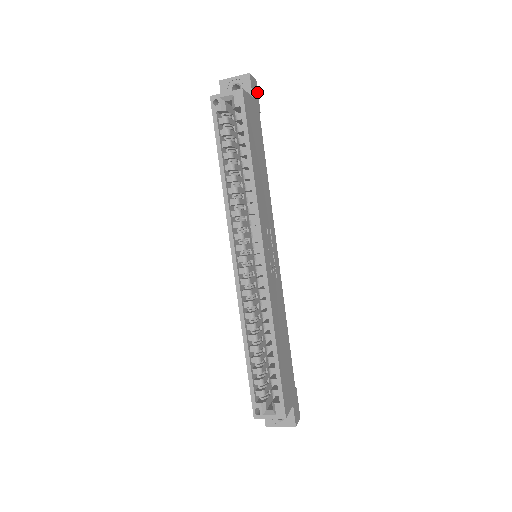
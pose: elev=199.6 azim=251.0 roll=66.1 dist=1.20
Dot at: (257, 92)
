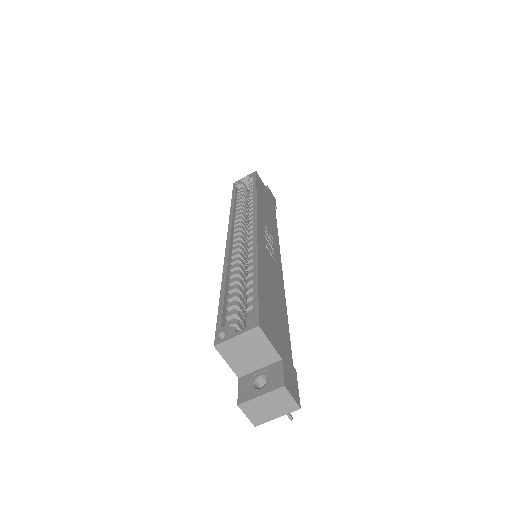
Dot at: (275, 202)
